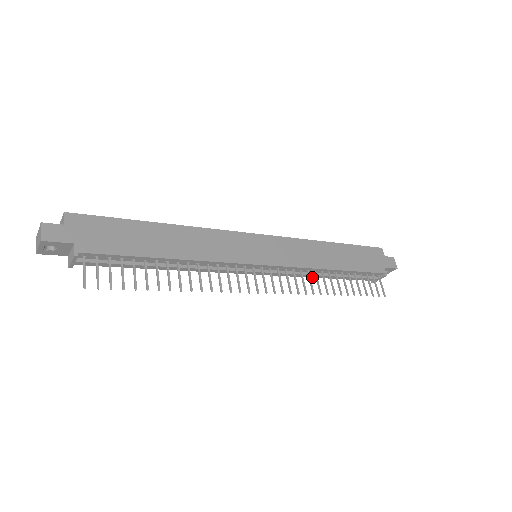
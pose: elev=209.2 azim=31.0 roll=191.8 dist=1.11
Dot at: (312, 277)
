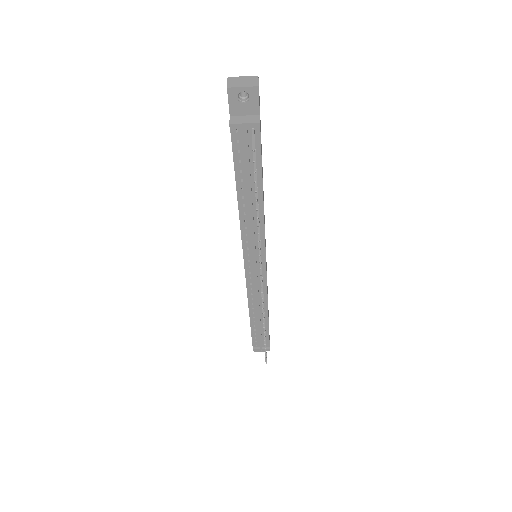
Dot at: (249, 308)
